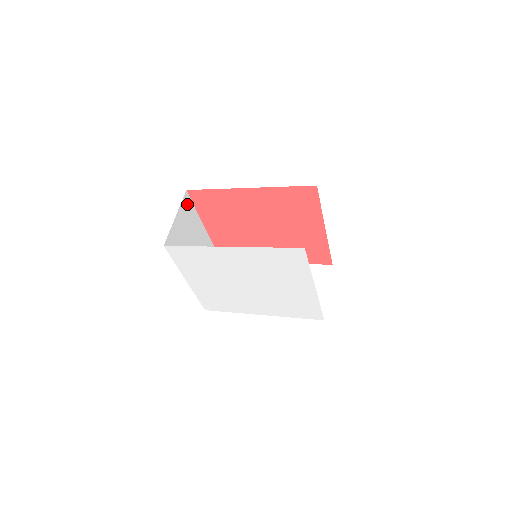
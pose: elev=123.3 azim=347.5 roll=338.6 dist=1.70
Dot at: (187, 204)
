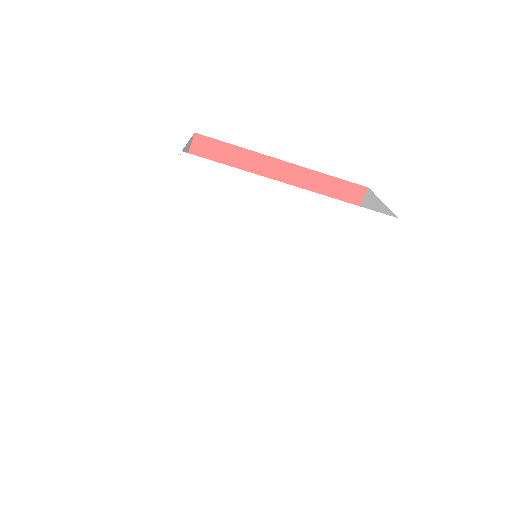
Dot at: (188, 149)
